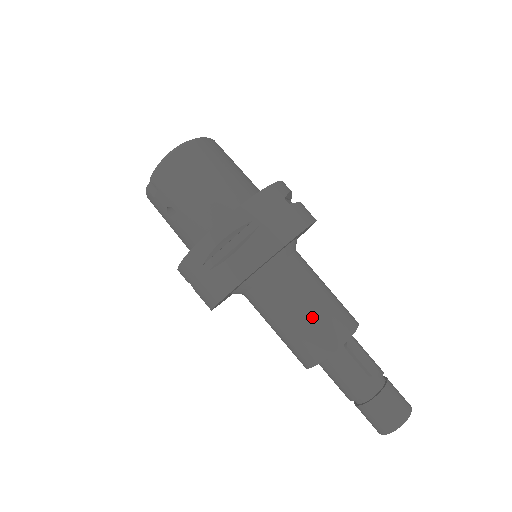
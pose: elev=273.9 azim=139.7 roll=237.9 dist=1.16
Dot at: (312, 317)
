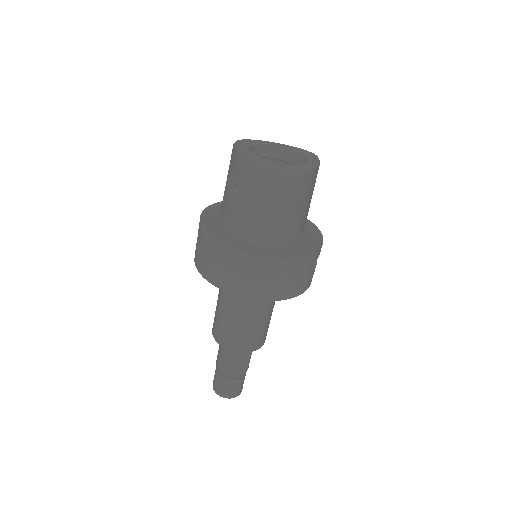
Dot at: (245, 328)
